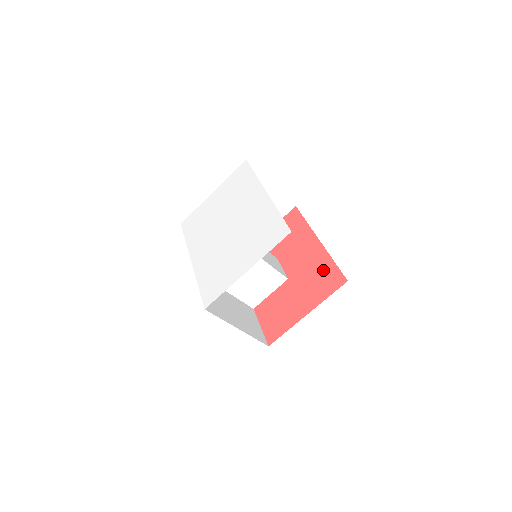
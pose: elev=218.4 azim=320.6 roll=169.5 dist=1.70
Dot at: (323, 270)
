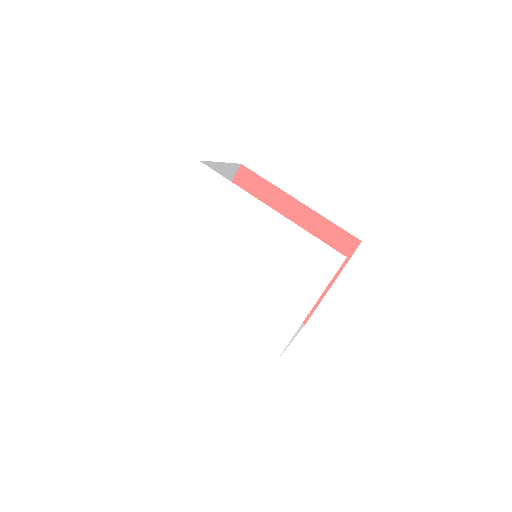
Dot at: (325, 236)
